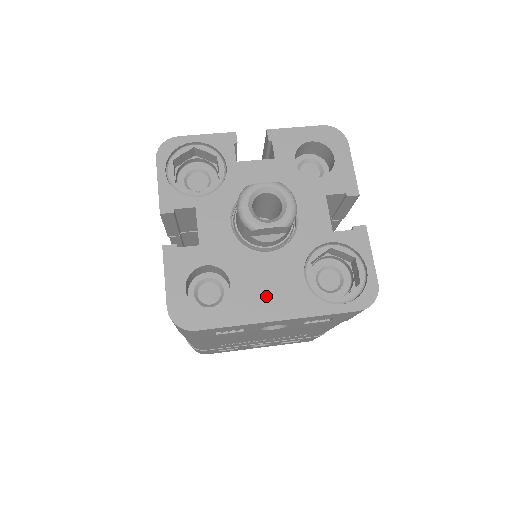
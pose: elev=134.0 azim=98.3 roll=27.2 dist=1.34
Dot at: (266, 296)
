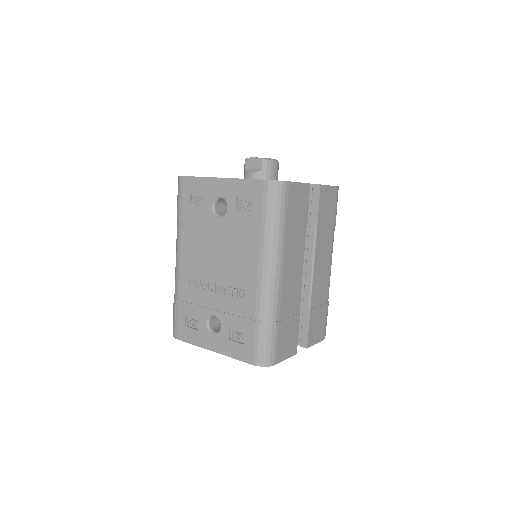
Dot at: occluded
